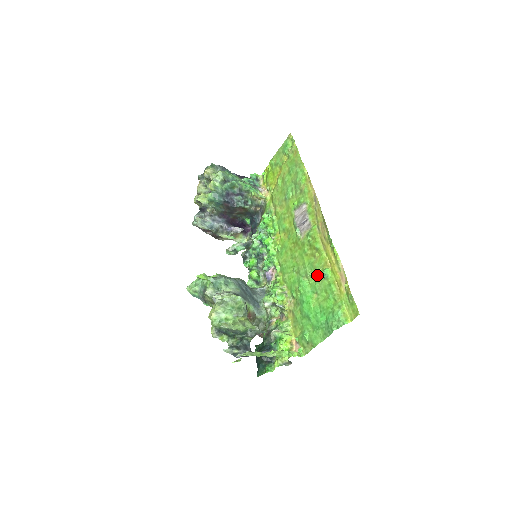
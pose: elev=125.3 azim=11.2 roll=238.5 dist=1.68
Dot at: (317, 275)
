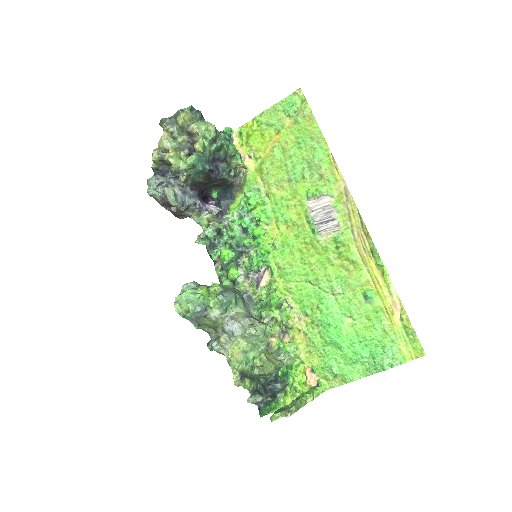
Dot at: (352, 294)
